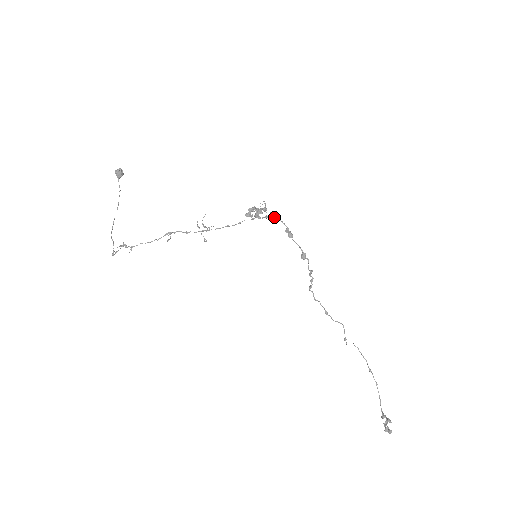
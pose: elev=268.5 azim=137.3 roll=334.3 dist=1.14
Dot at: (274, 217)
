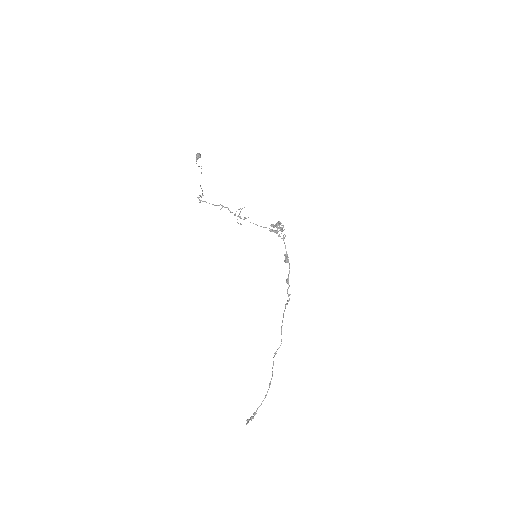
Dot at: (283, 240)
